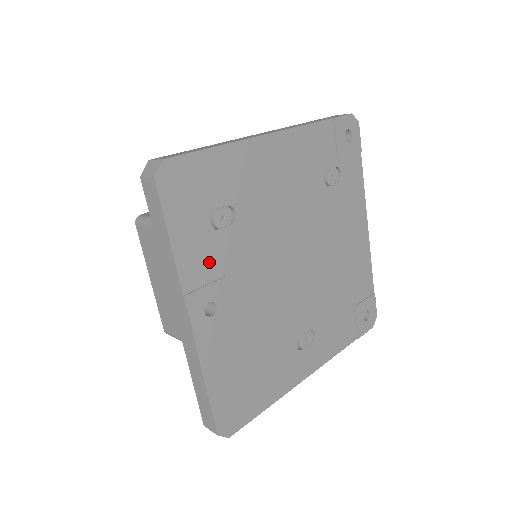
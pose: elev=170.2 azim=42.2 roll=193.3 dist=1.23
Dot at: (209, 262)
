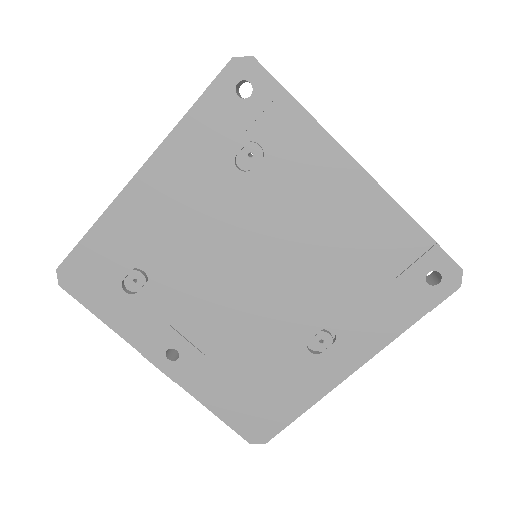
Dot at: (147, 320)
